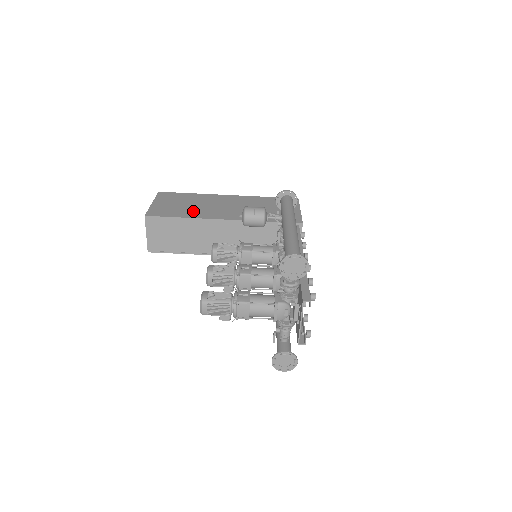
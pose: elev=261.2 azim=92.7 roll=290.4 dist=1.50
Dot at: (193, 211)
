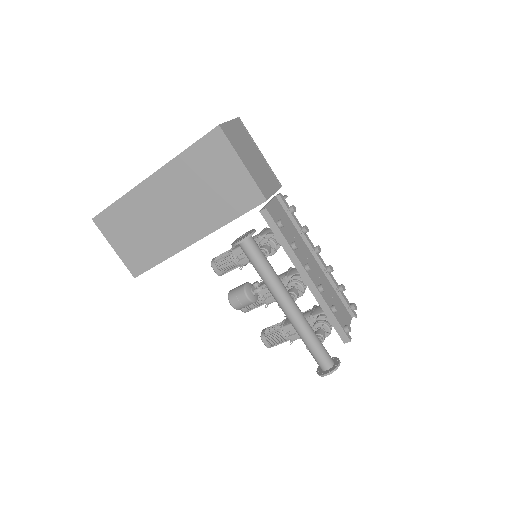
Dot at: (157, 244)
